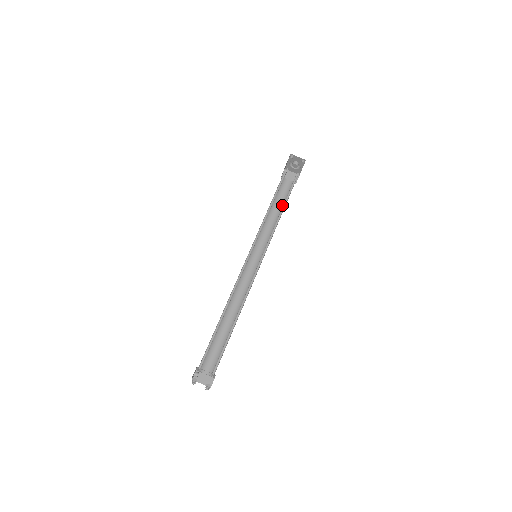
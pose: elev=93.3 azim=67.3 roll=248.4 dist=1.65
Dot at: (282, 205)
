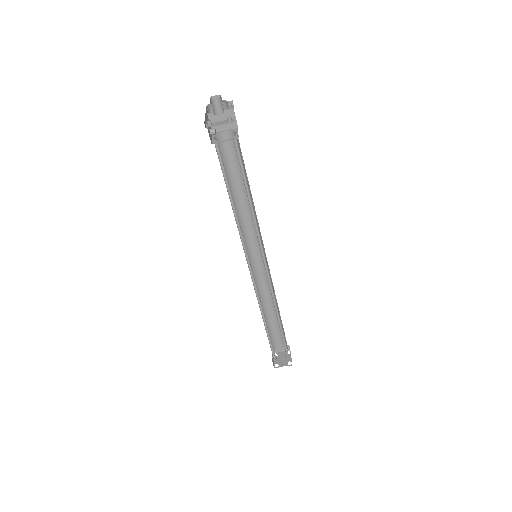
Dot at: occluded
